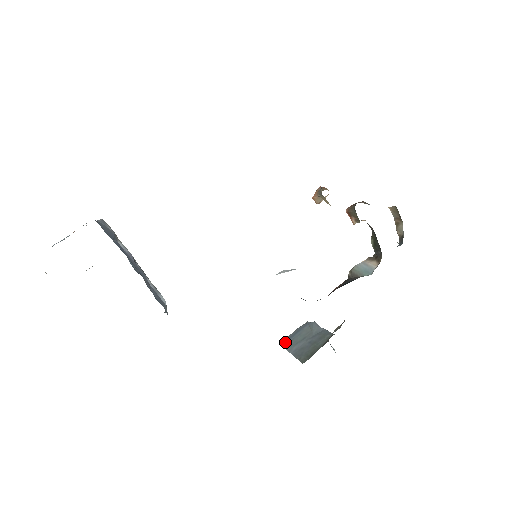
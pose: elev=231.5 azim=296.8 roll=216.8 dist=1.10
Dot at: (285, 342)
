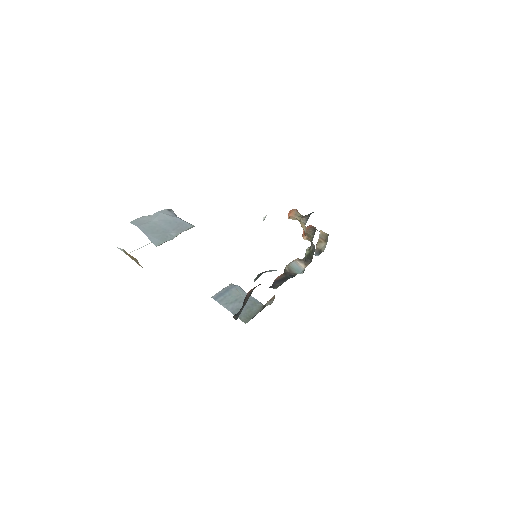
Dot at: (218, 298)
